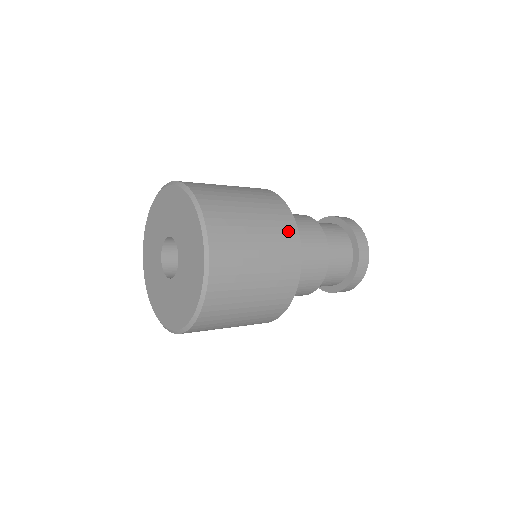
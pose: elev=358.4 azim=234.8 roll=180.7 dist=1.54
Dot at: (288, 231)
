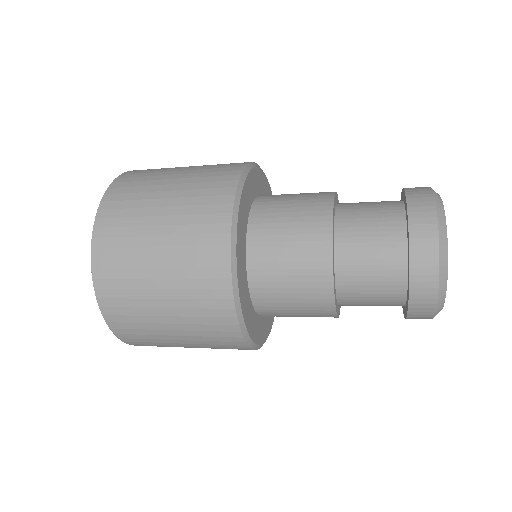
Dot at: (211, 262)
